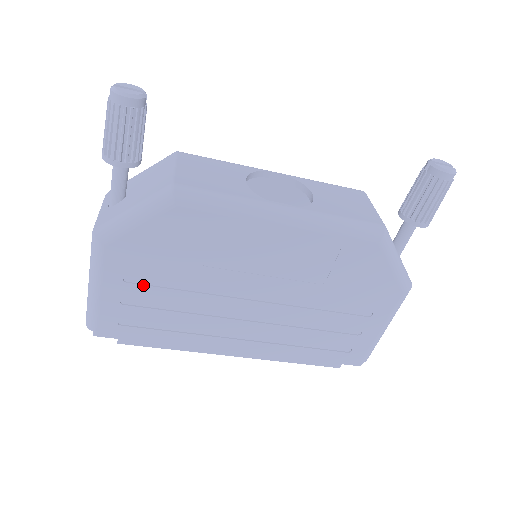
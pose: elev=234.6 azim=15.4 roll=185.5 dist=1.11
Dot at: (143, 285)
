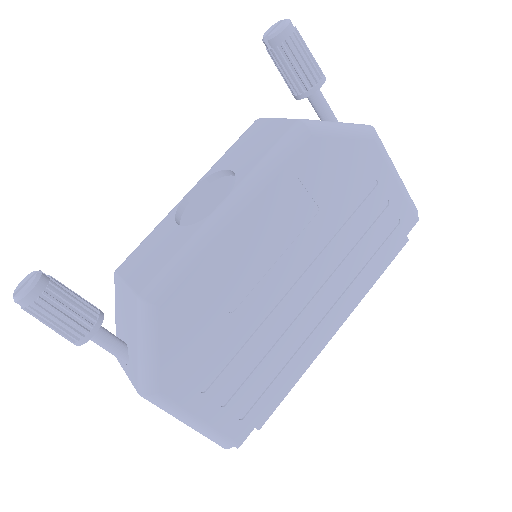
Dot at: (218, 378)
